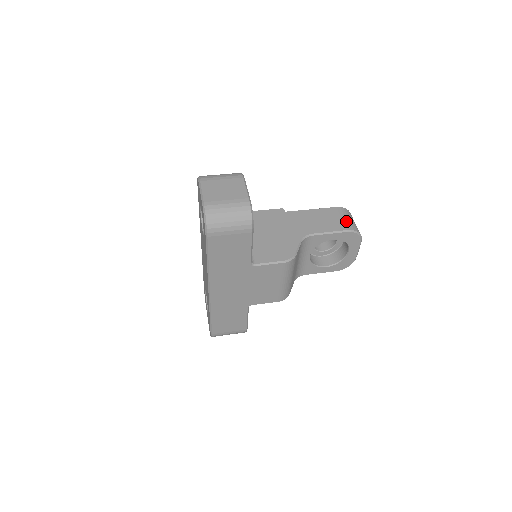
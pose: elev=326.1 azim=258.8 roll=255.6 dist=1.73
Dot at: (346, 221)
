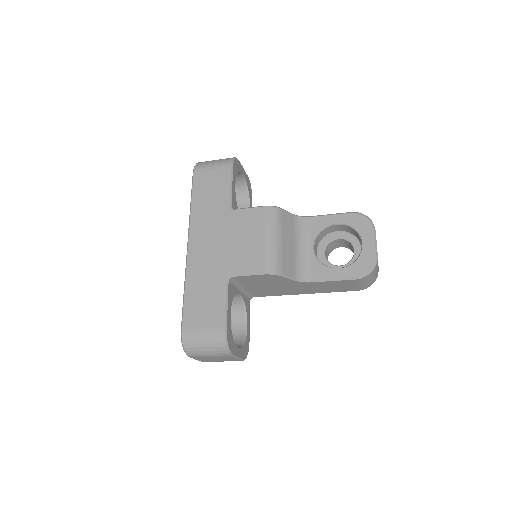
Dot at: occluded
